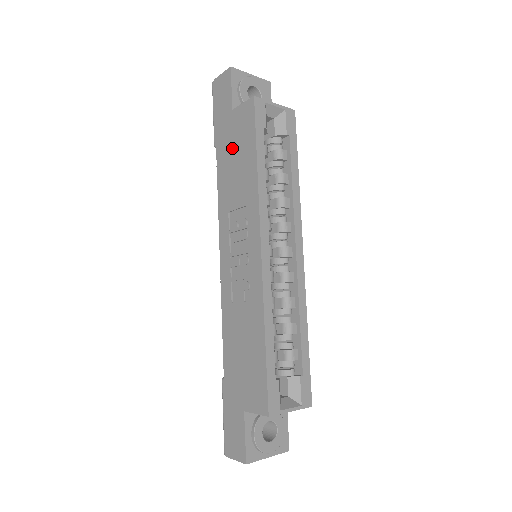
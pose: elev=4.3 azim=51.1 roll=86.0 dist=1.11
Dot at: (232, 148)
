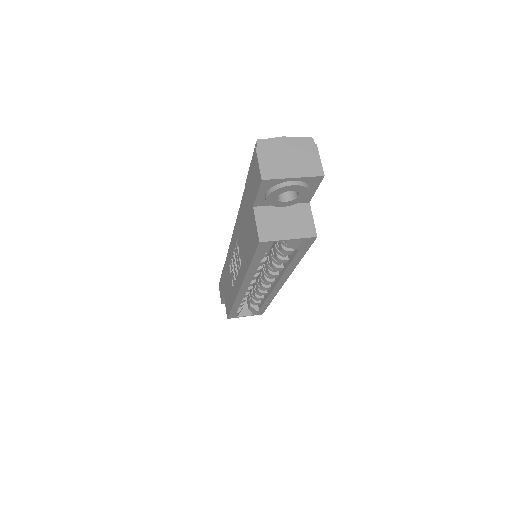
Dot at: (246, 223)
